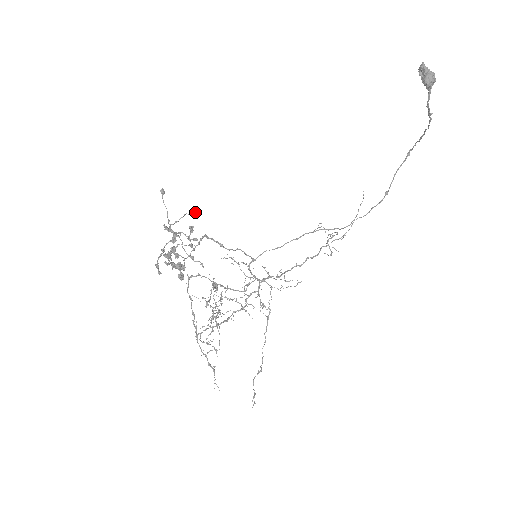
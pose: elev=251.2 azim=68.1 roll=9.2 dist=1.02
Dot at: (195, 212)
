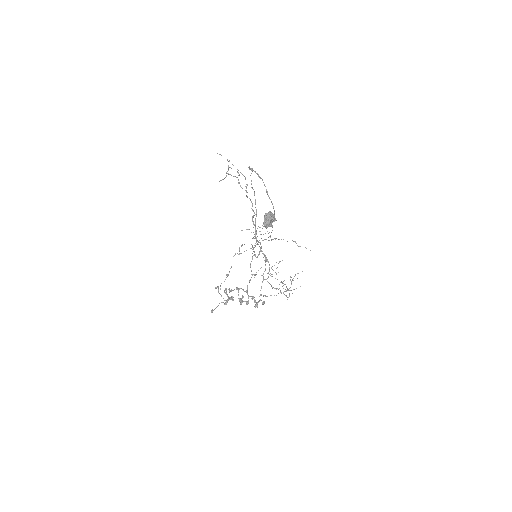
Dot at: occluded
